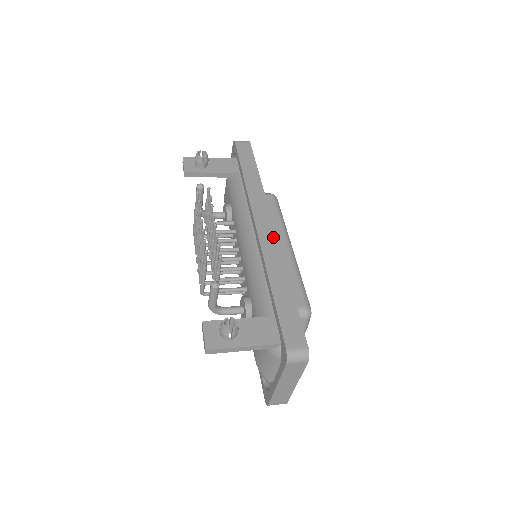
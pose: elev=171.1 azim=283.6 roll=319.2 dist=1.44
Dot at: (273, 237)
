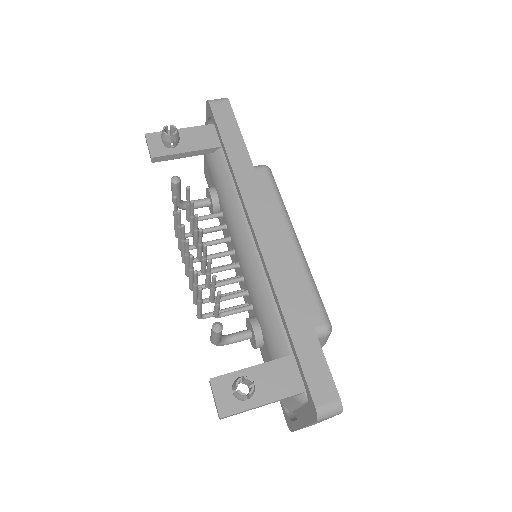
Dot at: (278, 246)
